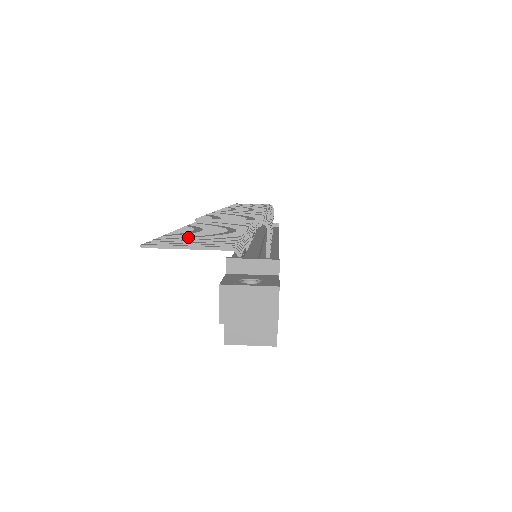
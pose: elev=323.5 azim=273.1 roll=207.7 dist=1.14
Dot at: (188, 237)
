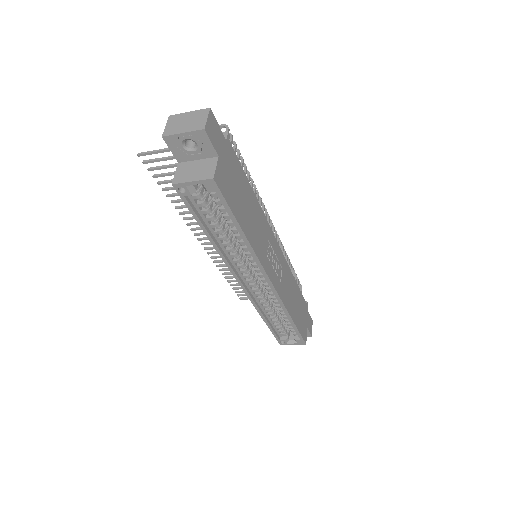
Dot at: occluded
